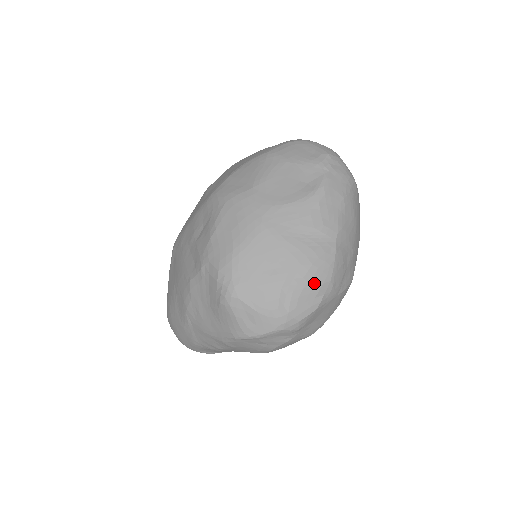
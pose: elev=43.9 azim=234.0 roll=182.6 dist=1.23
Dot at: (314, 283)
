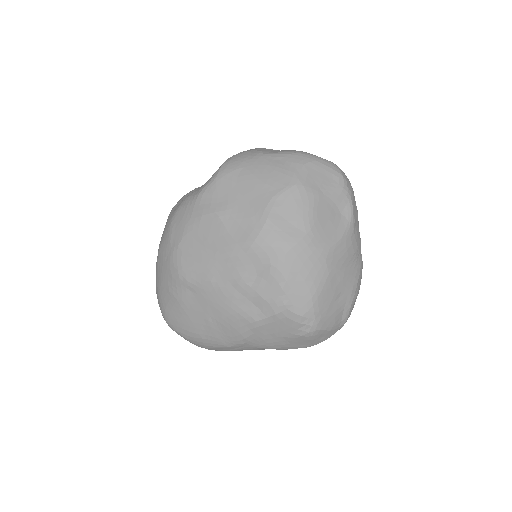
Dot at: (358, 292)
